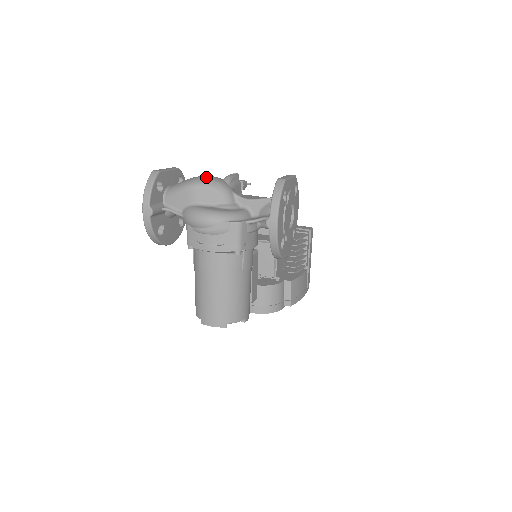
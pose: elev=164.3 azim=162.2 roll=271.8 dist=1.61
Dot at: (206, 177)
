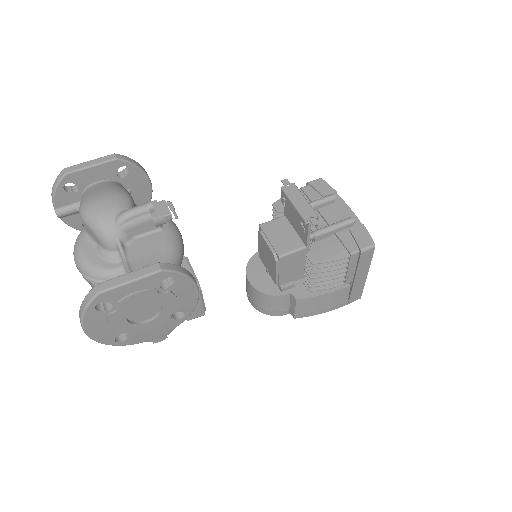
Dot at: (95, 207)
